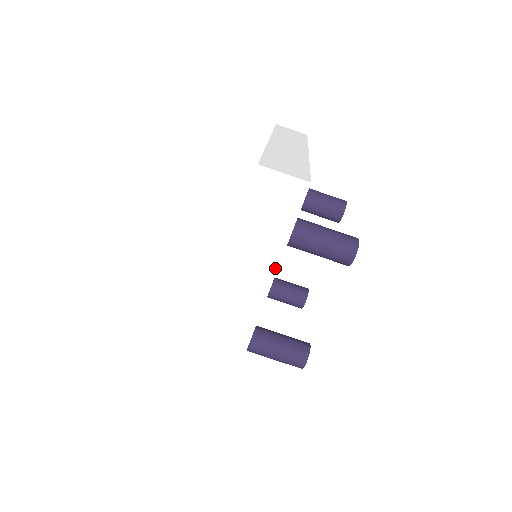
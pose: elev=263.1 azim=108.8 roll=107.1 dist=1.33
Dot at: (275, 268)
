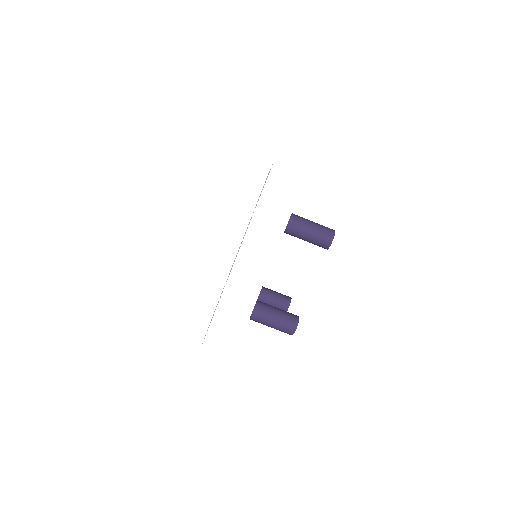
Dot at: (282, 232)
